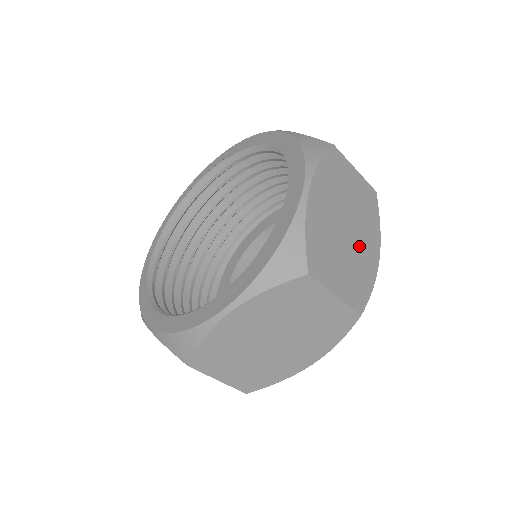
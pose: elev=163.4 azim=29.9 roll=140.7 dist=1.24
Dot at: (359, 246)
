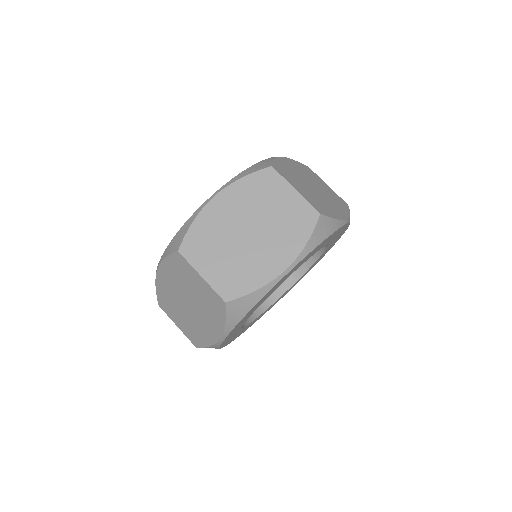
Dot at: (258, 251)
